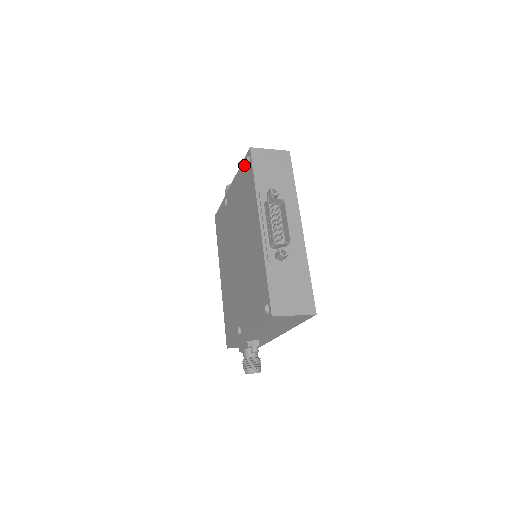
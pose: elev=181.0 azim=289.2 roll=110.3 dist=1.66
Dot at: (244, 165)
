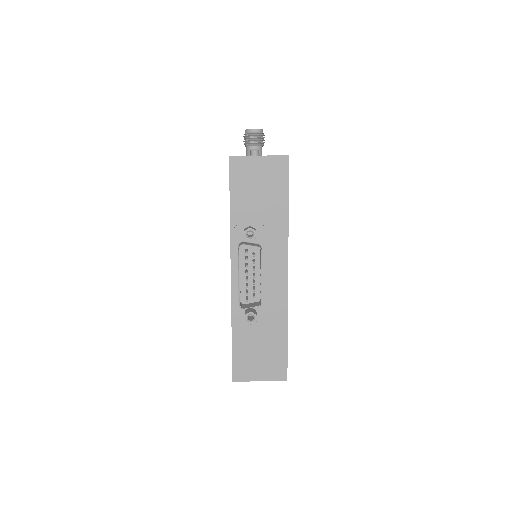
Dot at: occluded
